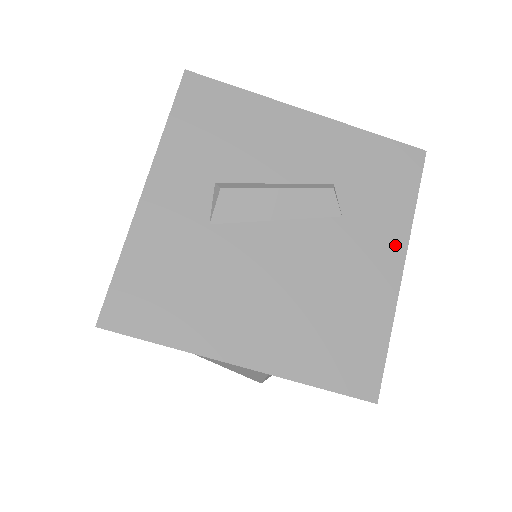
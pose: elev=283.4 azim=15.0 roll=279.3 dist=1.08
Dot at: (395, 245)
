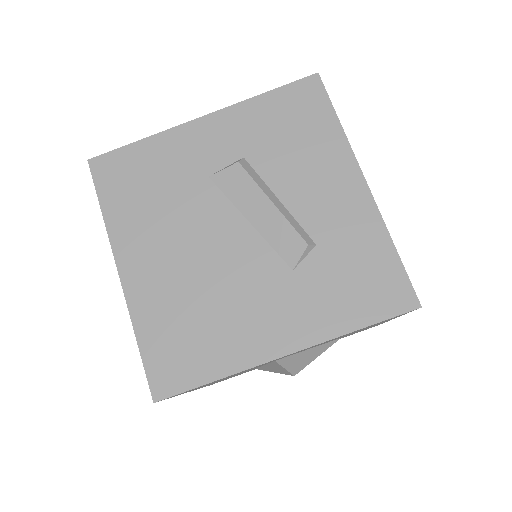
Dot at: (303, 334)
